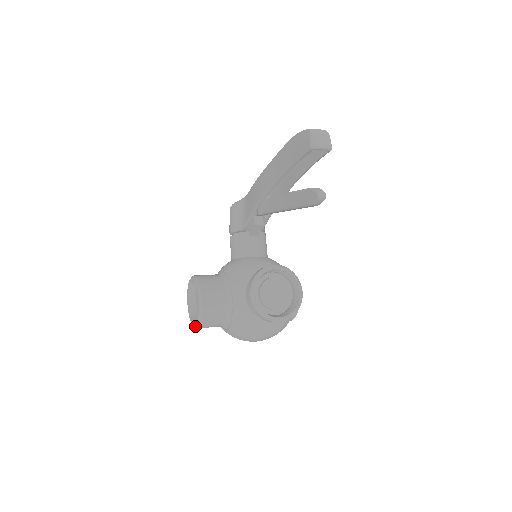
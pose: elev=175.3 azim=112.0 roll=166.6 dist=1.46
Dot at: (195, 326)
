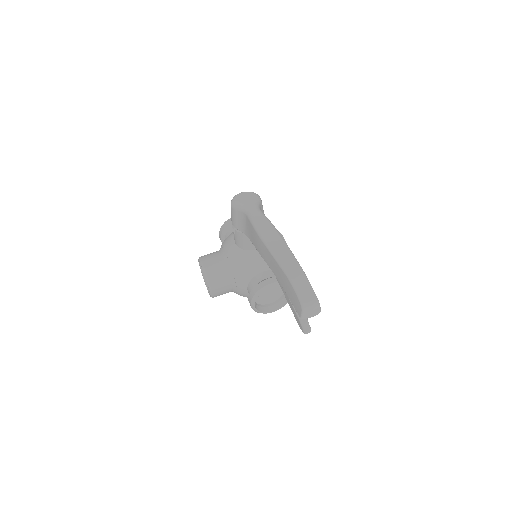
Dot at: (208, 292)
